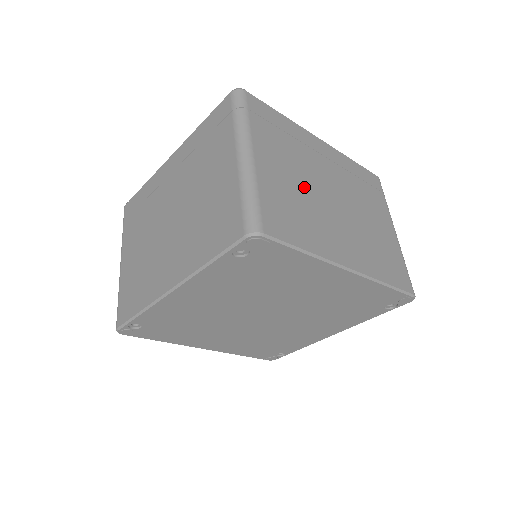
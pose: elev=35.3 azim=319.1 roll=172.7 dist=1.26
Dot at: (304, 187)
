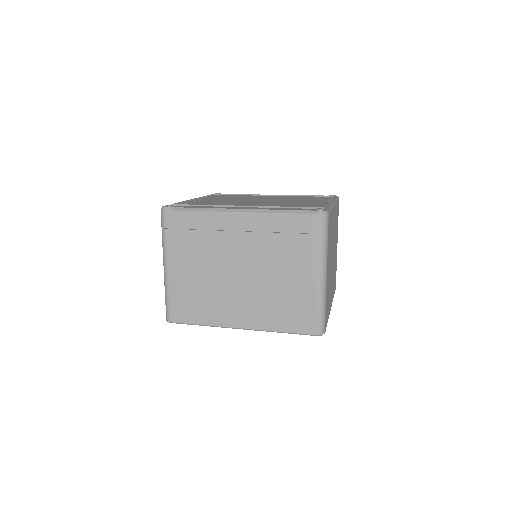
Dot at: (330, 269)
